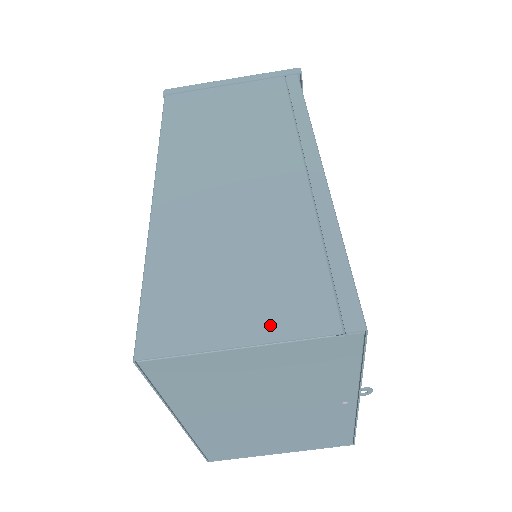
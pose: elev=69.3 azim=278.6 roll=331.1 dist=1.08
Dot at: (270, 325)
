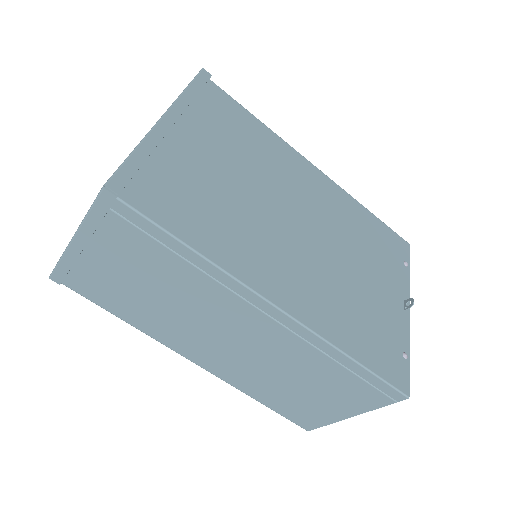
Dot at: (355, 408)
